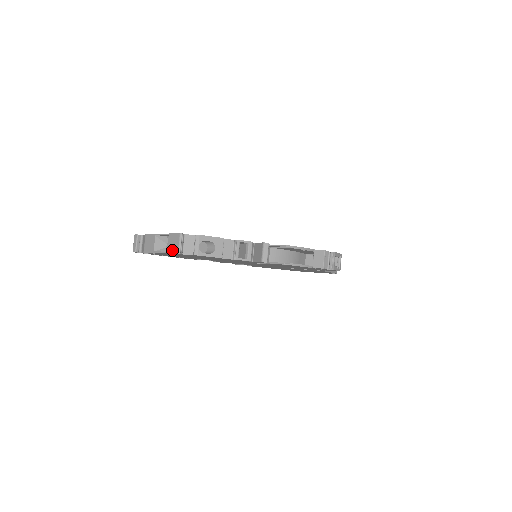
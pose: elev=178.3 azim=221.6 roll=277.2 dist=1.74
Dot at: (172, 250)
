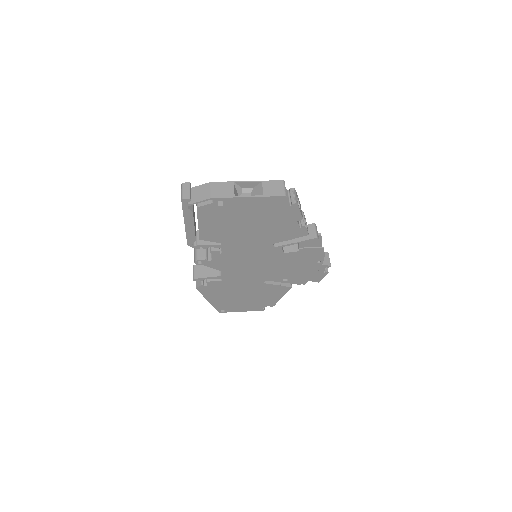
Dot at: (274, 193)
